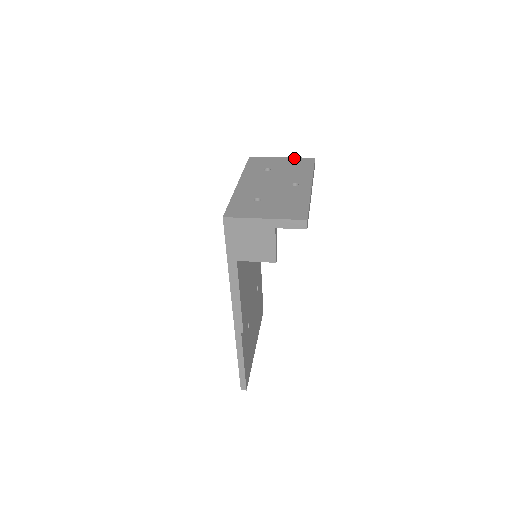
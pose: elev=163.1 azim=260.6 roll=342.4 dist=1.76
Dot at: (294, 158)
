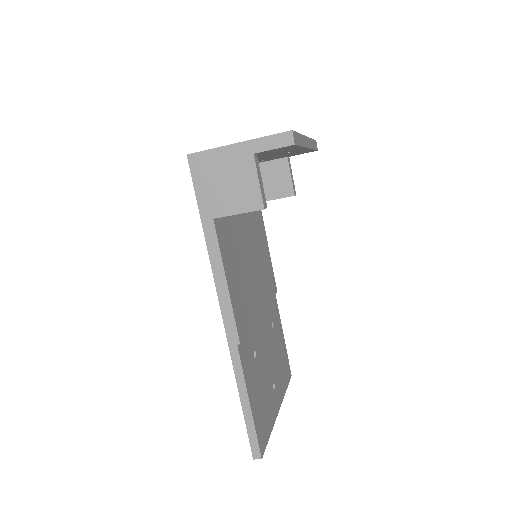
Dot at: occluded
